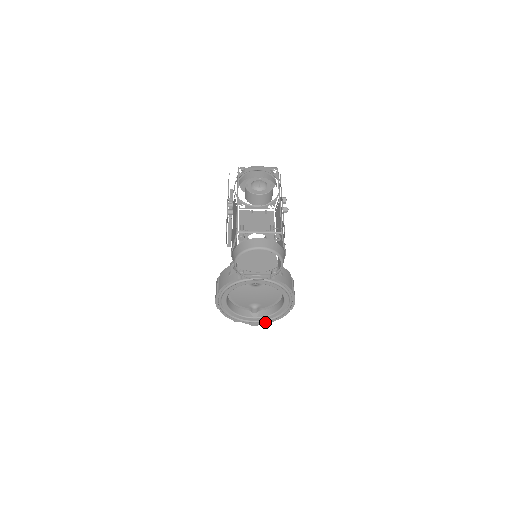
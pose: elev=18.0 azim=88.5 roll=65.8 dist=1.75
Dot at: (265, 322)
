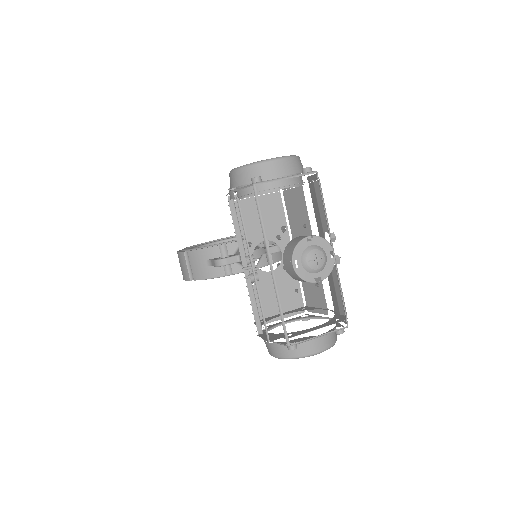
Dot at: occluded
